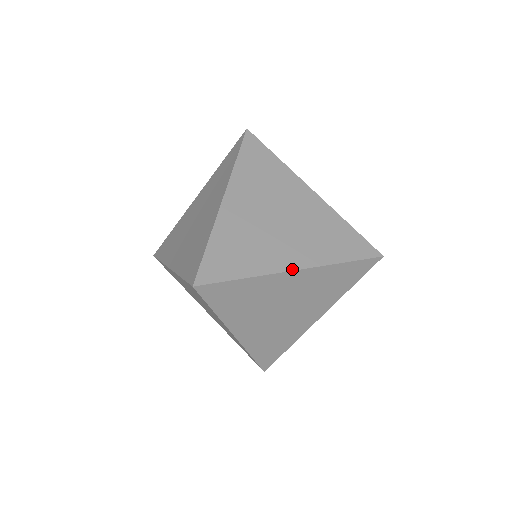
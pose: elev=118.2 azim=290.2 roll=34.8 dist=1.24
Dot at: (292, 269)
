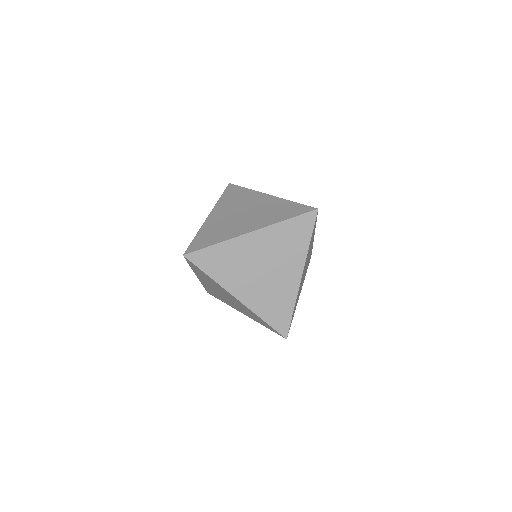
Dot at: (268, 195)
